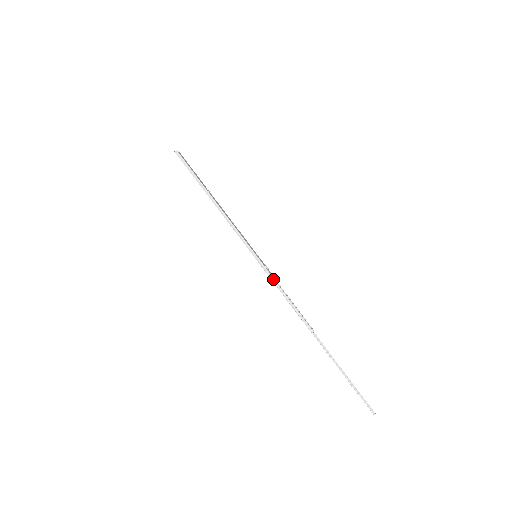
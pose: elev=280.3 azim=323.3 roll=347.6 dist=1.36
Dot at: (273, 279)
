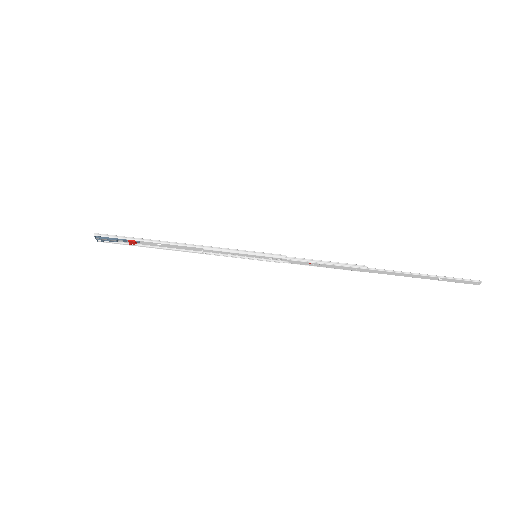
Dot at: (291, 257)
